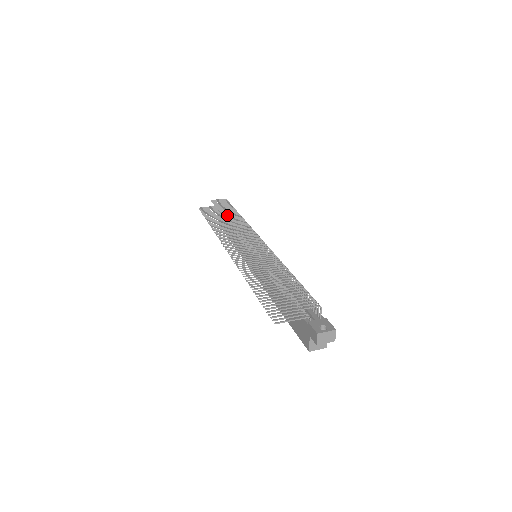
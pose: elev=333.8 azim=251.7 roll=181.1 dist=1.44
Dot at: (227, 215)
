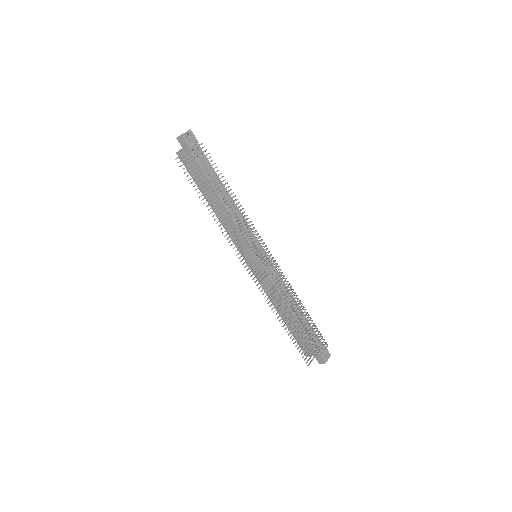
Dot at: occluded
